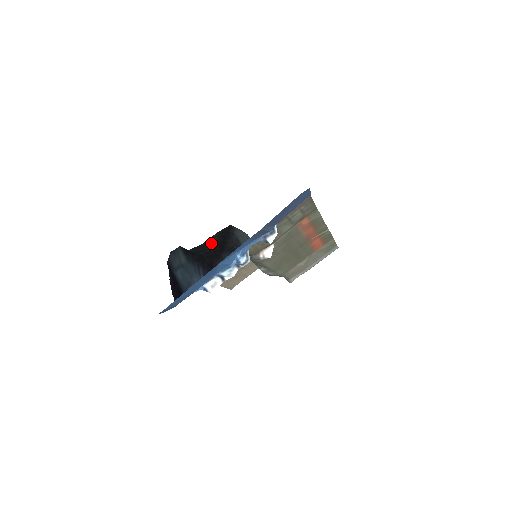
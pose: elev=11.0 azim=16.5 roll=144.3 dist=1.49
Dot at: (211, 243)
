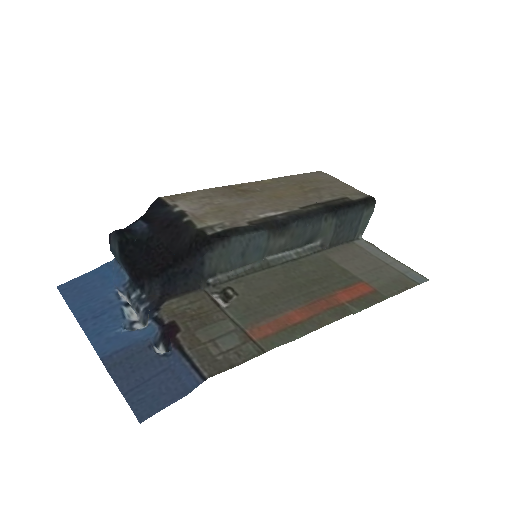
Dot at: (180, 238)
